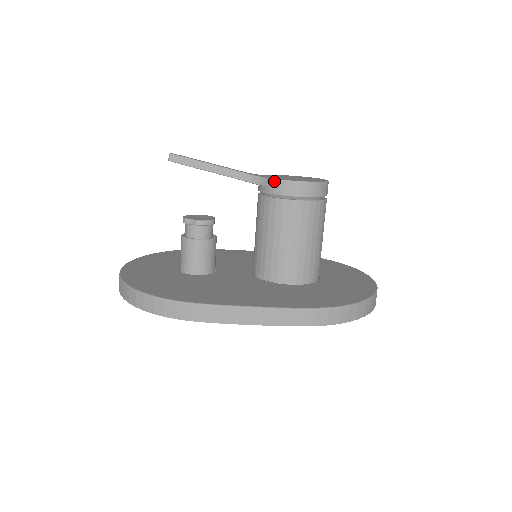
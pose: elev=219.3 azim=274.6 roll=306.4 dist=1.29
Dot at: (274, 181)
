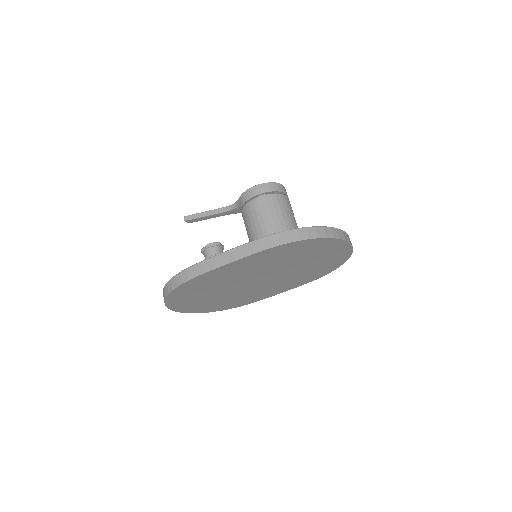
Dot at: (241, 196)
